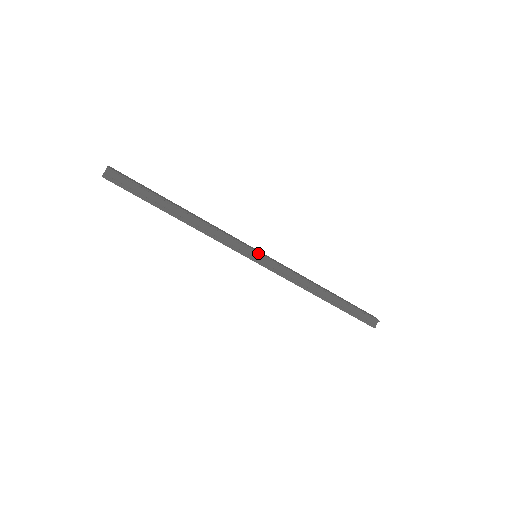
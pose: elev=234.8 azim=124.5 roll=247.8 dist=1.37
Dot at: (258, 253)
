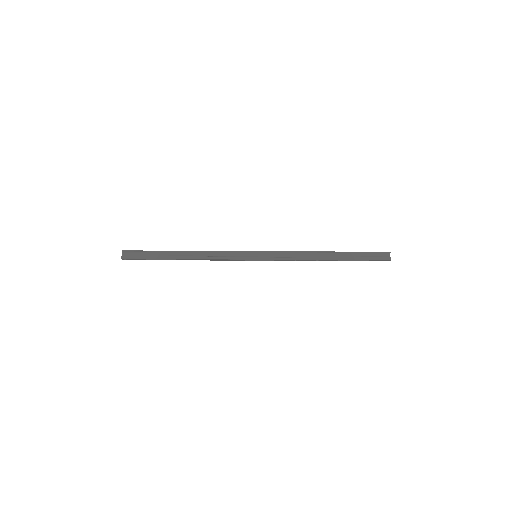
Dot at: (255, 252)
